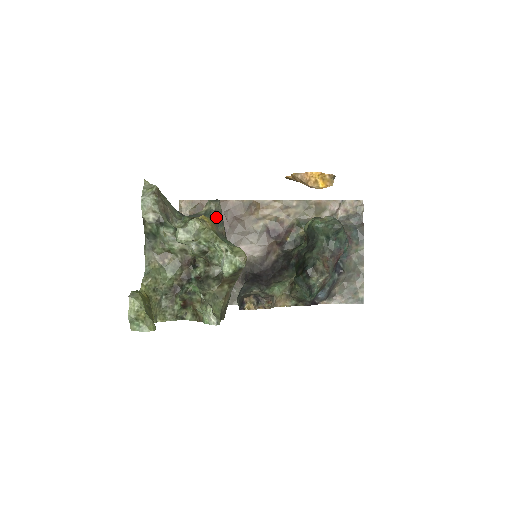
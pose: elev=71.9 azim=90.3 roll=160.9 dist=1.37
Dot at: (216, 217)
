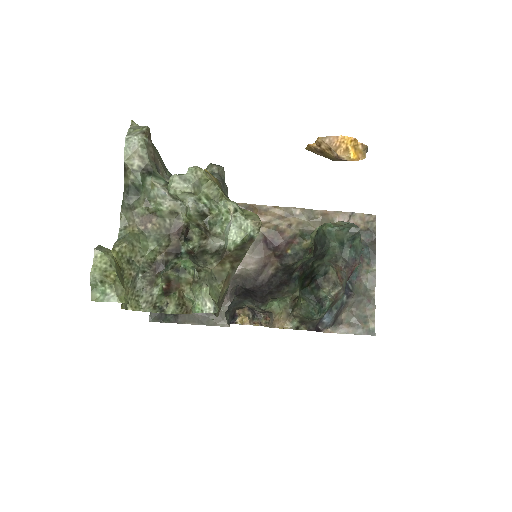
Dot at: (220, 180)
